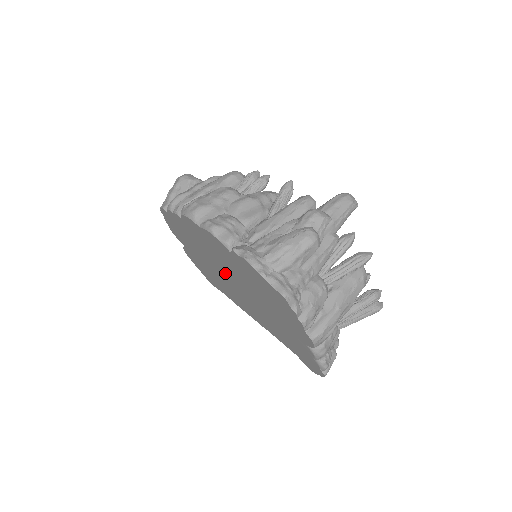
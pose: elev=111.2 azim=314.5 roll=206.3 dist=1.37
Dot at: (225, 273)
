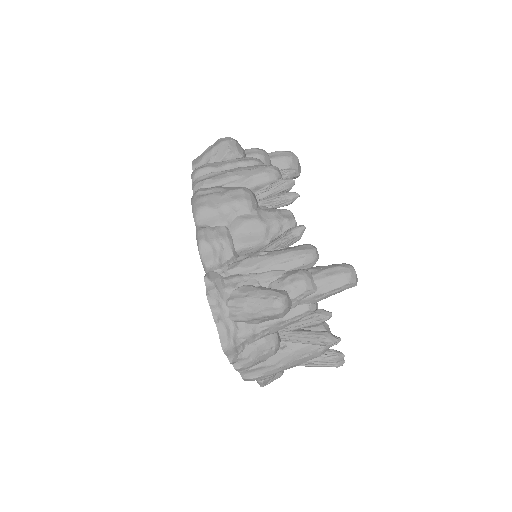
Dot at: occluded
